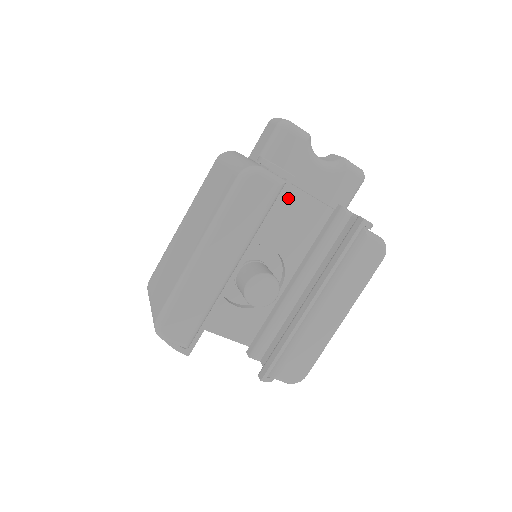
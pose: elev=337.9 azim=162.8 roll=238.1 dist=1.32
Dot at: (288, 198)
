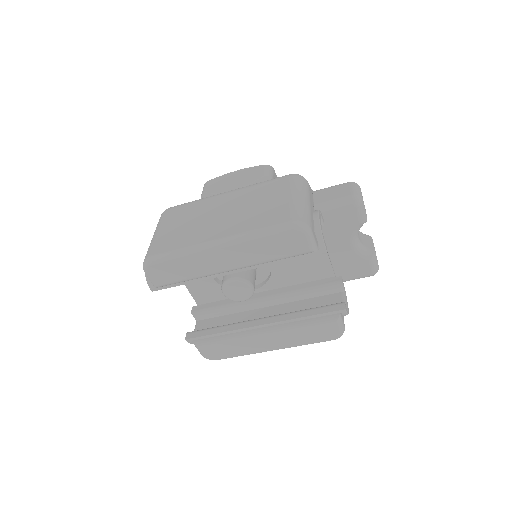
Dot at: occluded
